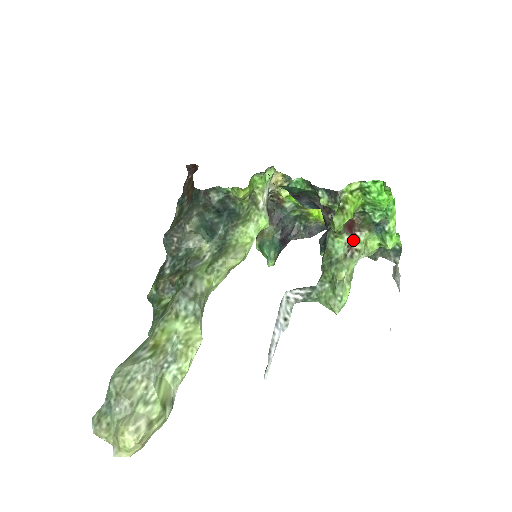
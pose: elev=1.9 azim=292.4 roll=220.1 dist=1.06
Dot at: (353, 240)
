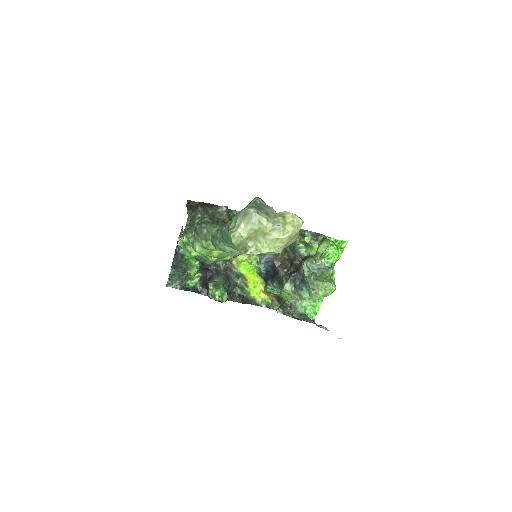
Dot at: occluded
